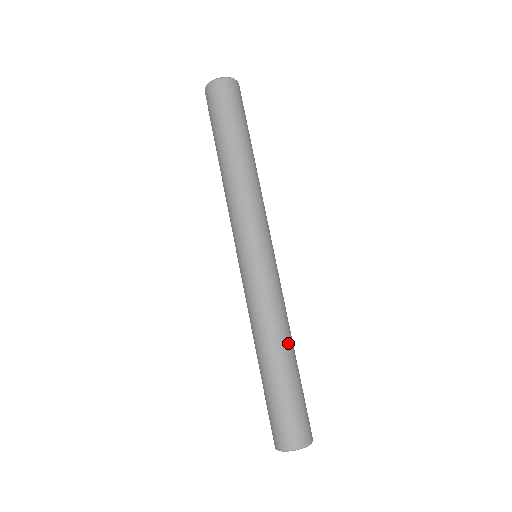
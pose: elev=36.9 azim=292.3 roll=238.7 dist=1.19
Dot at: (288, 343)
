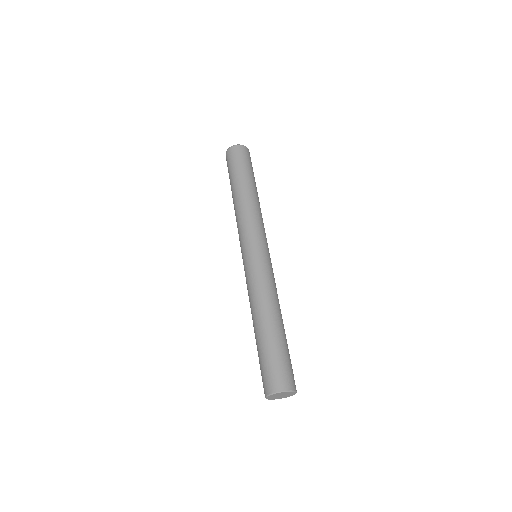
Dot at: (280, 313)
